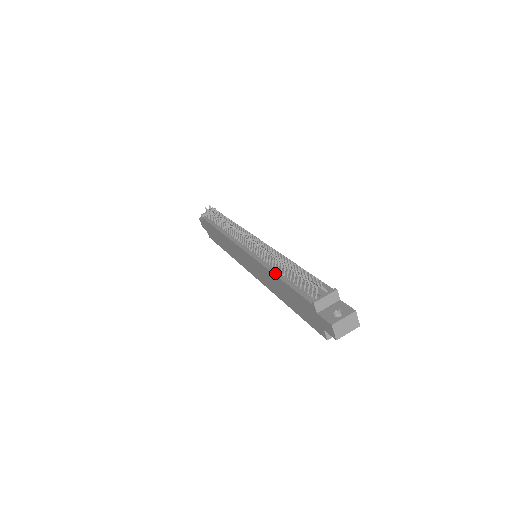
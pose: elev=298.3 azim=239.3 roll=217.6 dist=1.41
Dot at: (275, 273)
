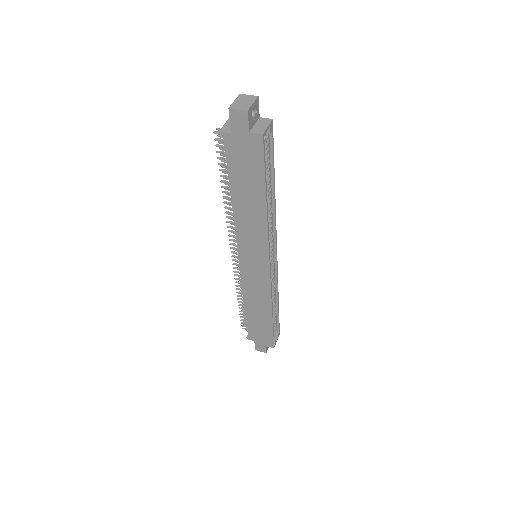
Dot at: (232, 202)
